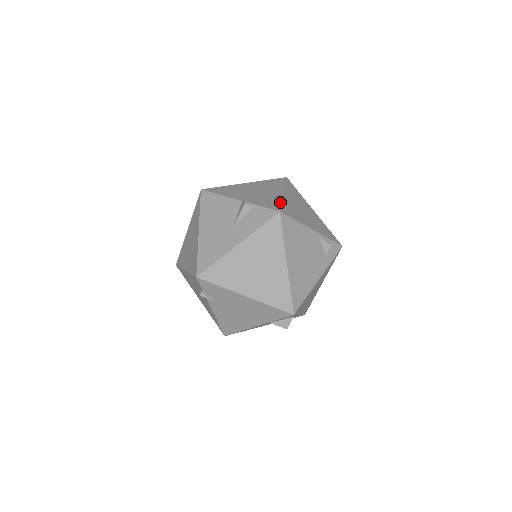
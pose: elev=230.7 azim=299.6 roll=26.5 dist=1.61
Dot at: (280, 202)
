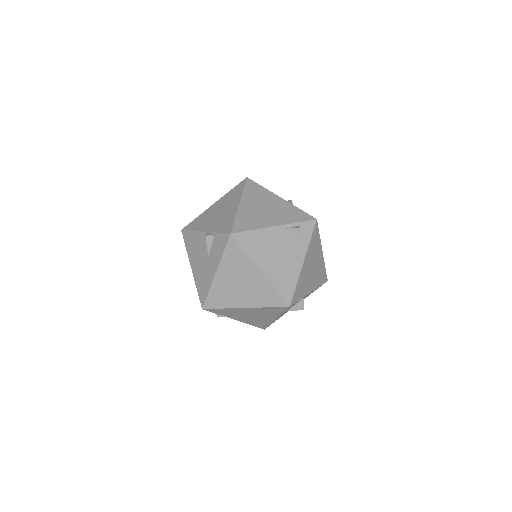
Dot at: (233, 220)
